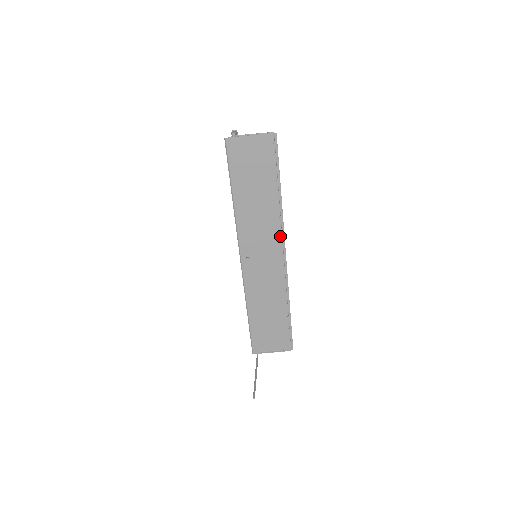
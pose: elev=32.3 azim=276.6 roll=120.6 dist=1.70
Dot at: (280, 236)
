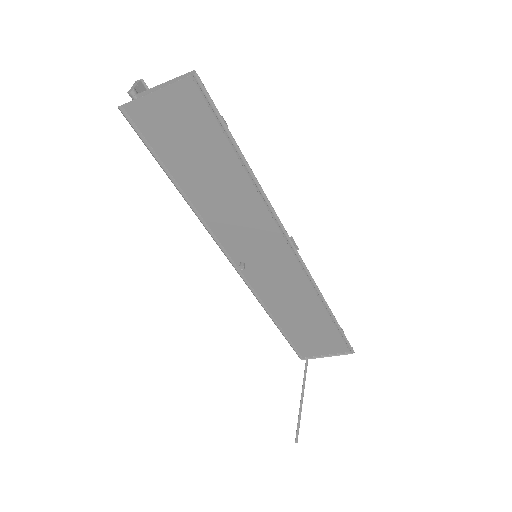
Dot at: (278, 229)
